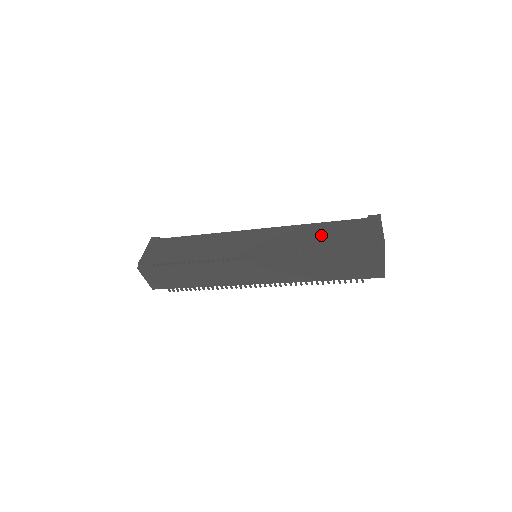
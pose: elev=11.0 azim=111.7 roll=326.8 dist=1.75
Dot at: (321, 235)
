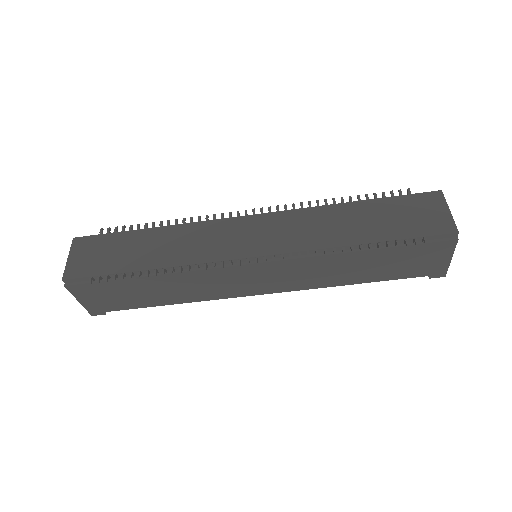
Dot at: occluded
